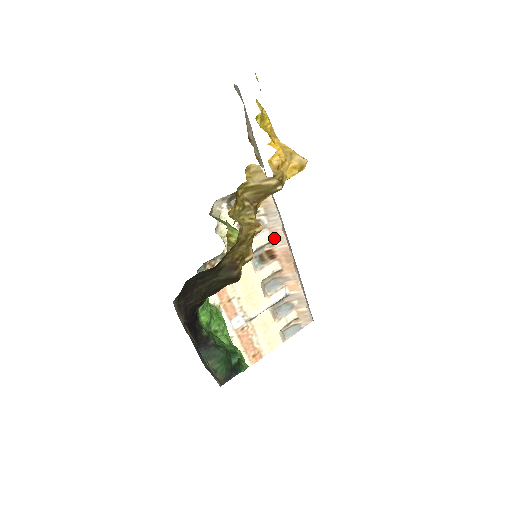
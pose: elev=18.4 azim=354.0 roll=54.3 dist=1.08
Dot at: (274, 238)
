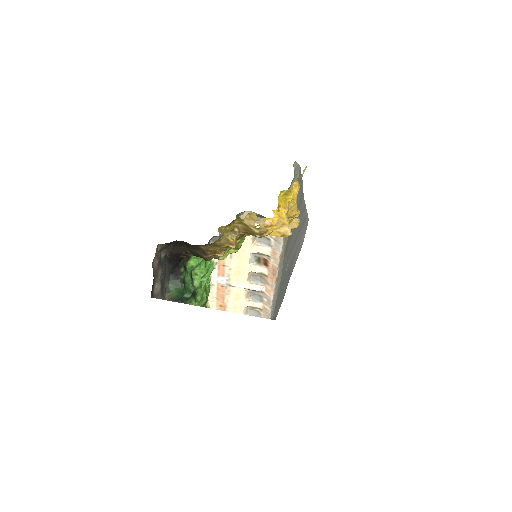
Dot at: (273, 256)
